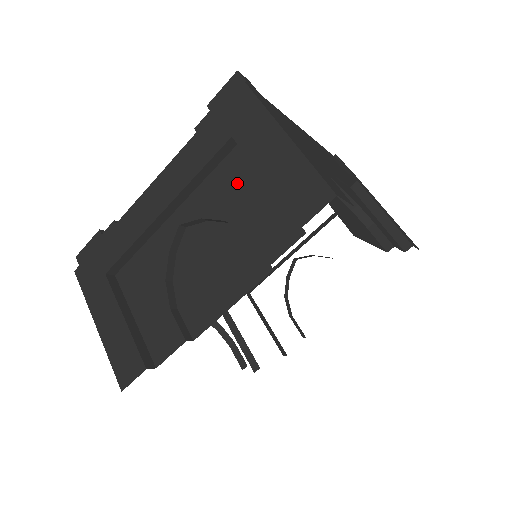
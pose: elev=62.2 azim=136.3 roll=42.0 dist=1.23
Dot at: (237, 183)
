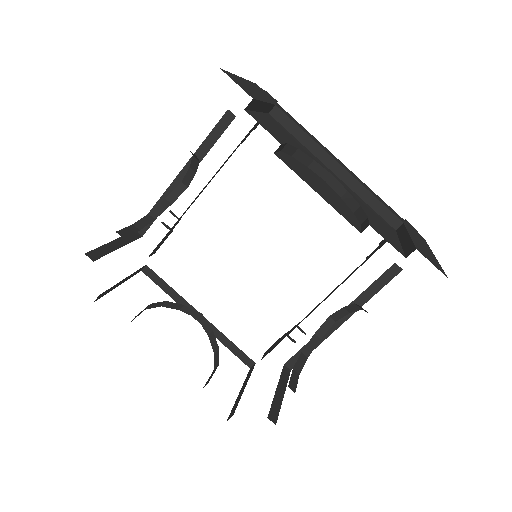
Dot at: occluded
